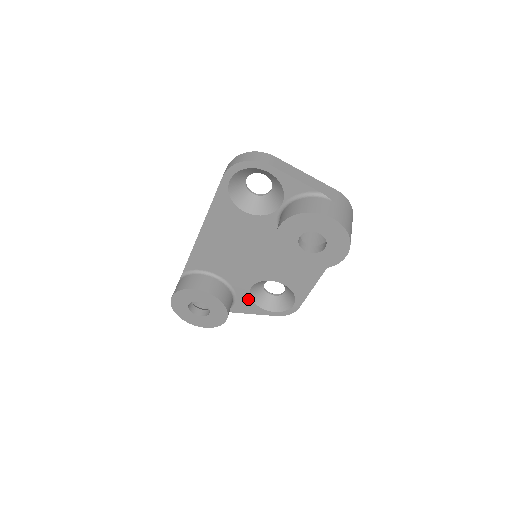
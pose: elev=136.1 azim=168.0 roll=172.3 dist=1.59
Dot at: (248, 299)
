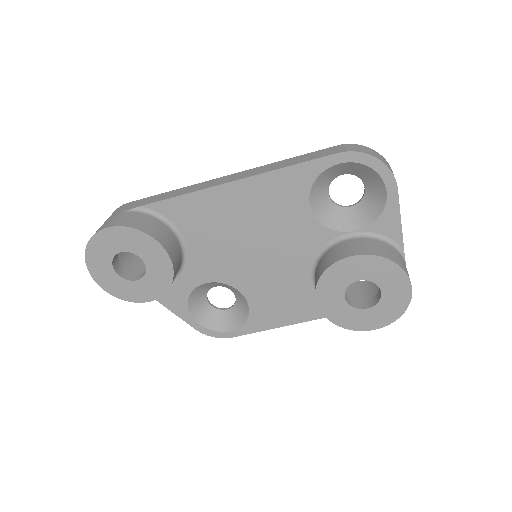
Dot at: (186, 291)
